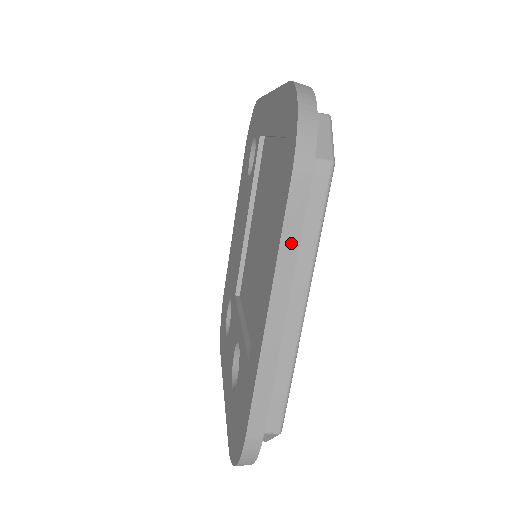
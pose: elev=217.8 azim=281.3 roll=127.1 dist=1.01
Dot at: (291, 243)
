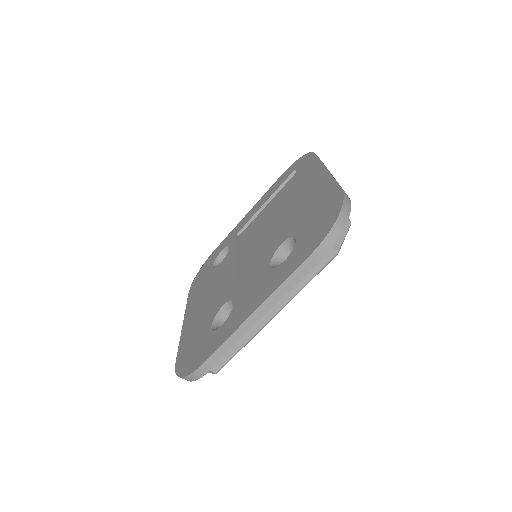
Dot at: occluded
